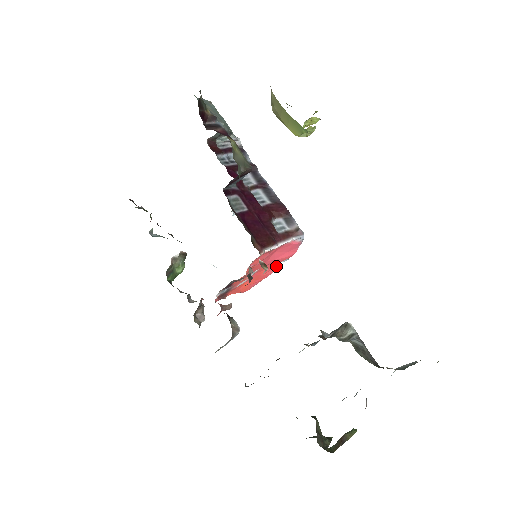
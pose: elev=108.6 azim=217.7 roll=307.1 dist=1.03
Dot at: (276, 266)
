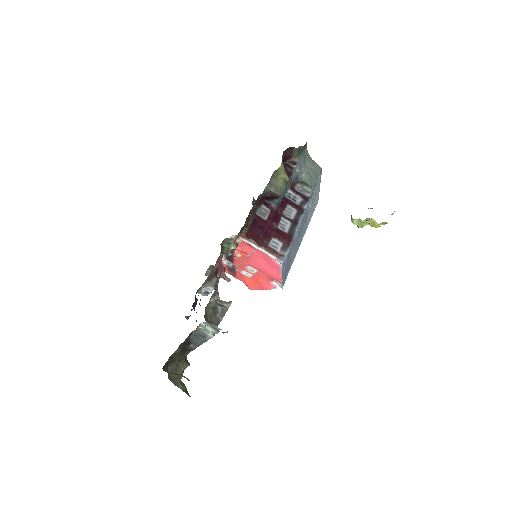
Dot at: (273, 285)
